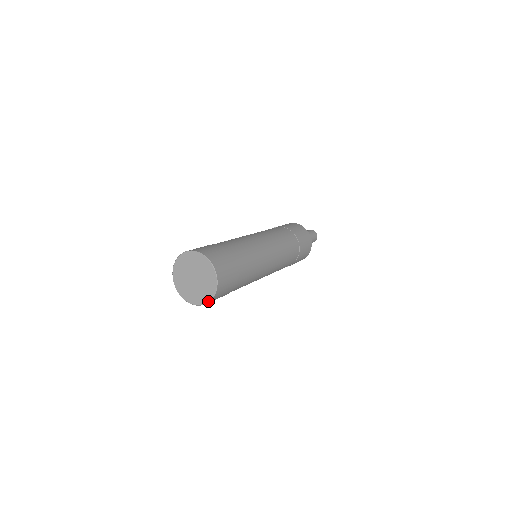
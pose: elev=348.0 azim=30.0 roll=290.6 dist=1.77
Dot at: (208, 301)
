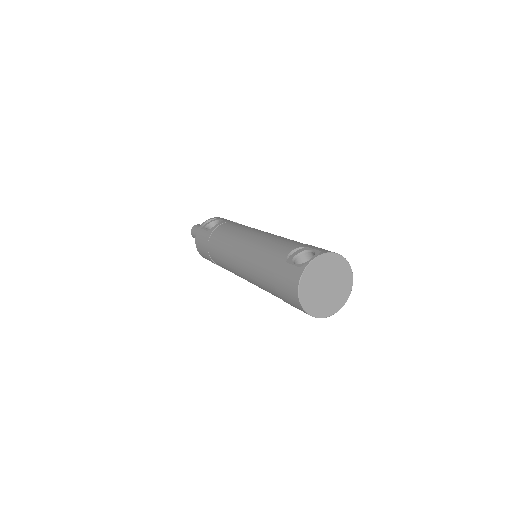
Dot at: (325, 316)
